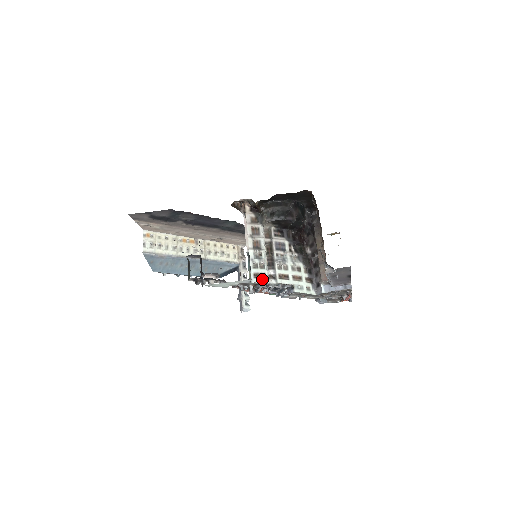
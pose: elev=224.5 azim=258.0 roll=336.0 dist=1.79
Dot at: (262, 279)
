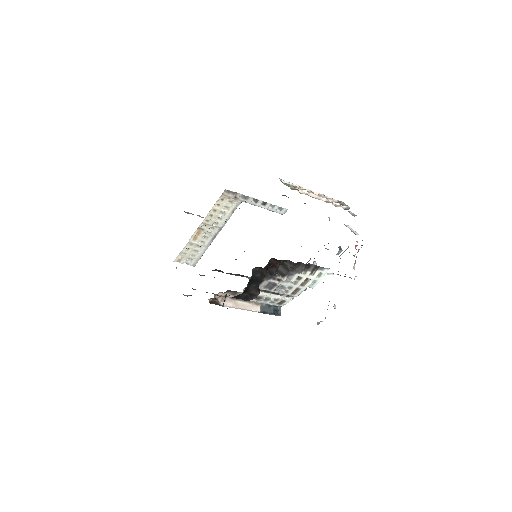
Dot at: (285, 302)
